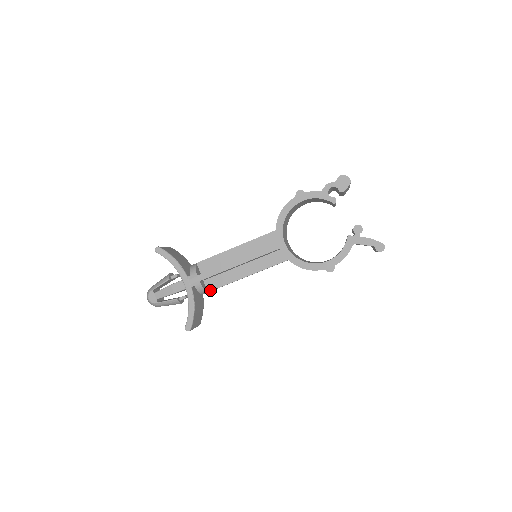
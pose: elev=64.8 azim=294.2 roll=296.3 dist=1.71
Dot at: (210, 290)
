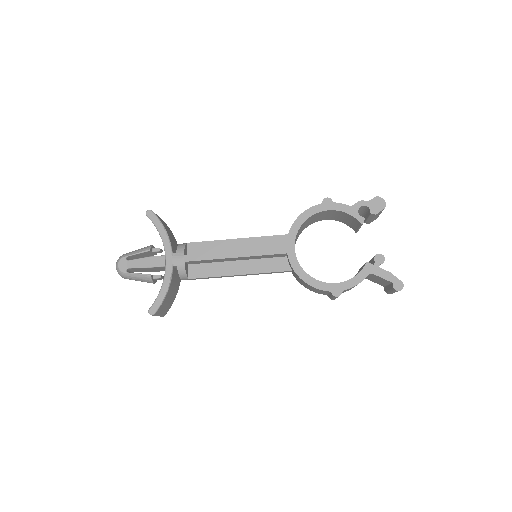
Dot at: (192, 277)
